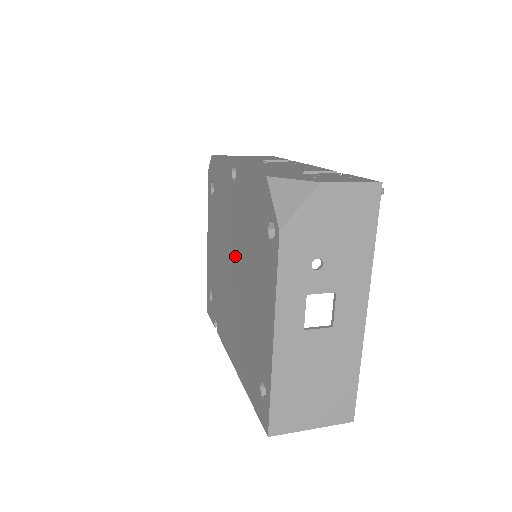
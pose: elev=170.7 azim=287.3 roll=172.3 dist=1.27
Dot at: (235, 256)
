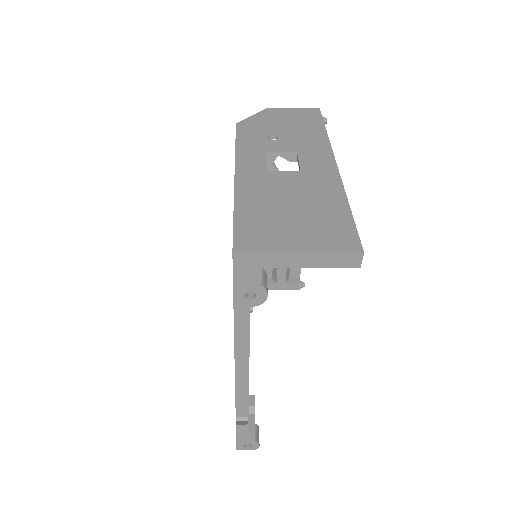
Dot at: occluded
